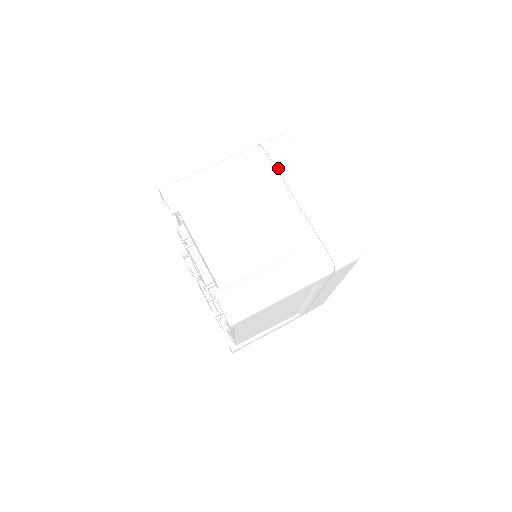
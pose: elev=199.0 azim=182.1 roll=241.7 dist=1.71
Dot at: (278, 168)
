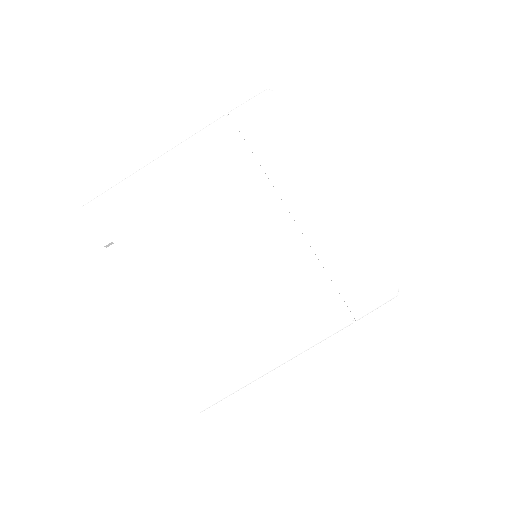
Dot at: (258, 156)
